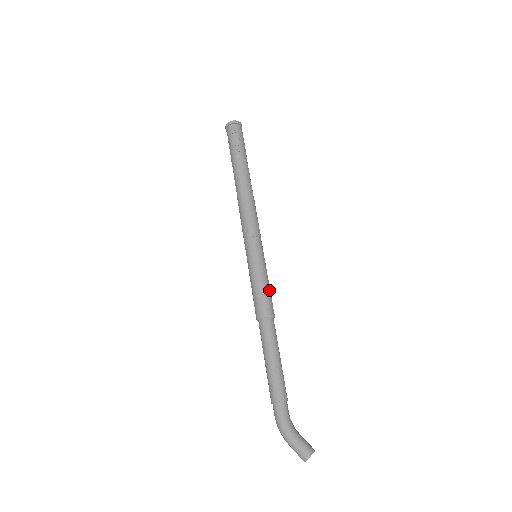
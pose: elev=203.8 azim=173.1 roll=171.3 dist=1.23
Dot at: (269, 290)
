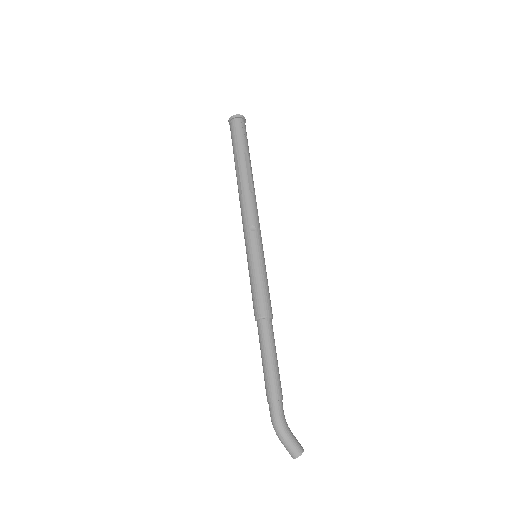
Dot at: occluded
